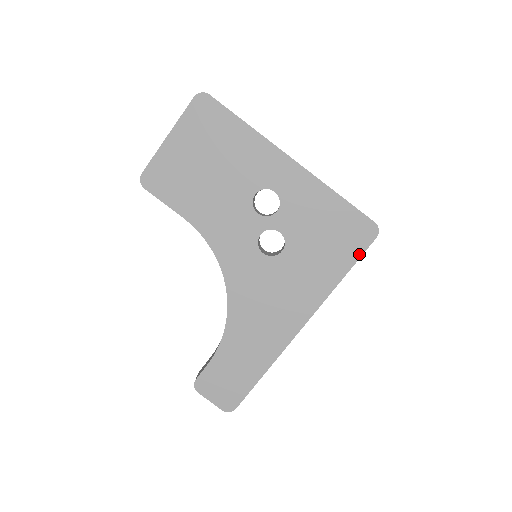
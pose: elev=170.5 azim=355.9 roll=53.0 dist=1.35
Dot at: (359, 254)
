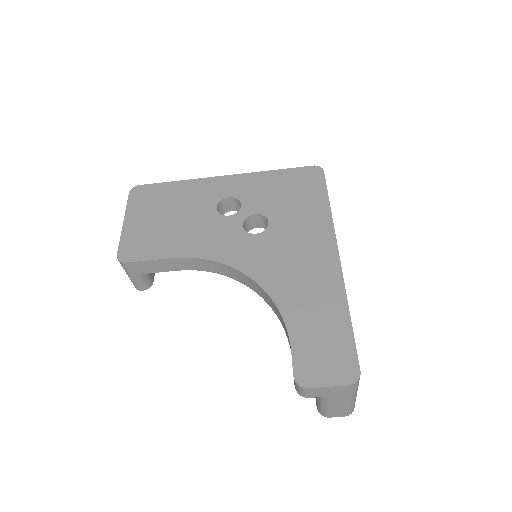
Dot at: (324, 186)
